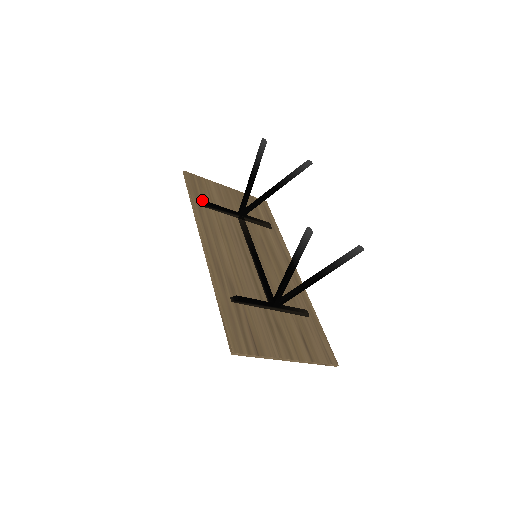
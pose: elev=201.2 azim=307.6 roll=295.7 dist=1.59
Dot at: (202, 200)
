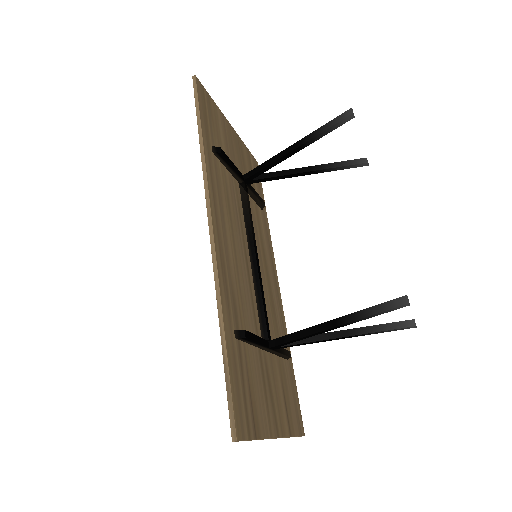
Dot at: (211, 139)
